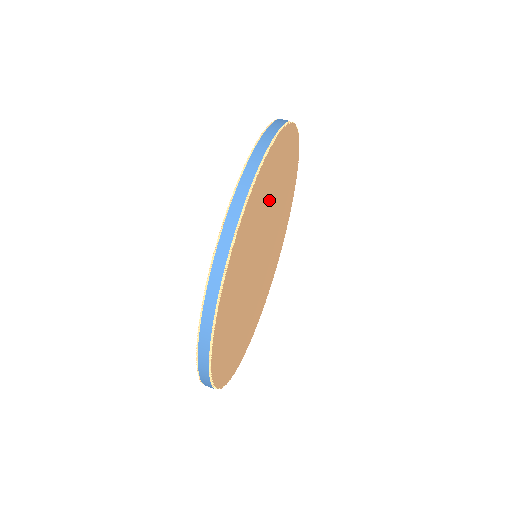
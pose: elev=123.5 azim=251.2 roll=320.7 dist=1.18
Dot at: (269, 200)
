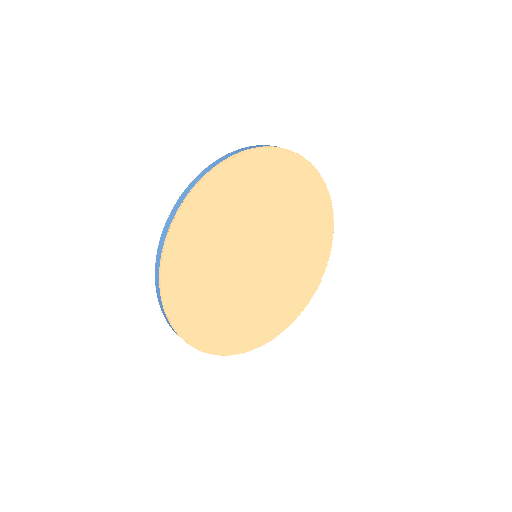
Dot at: (274, 203)
